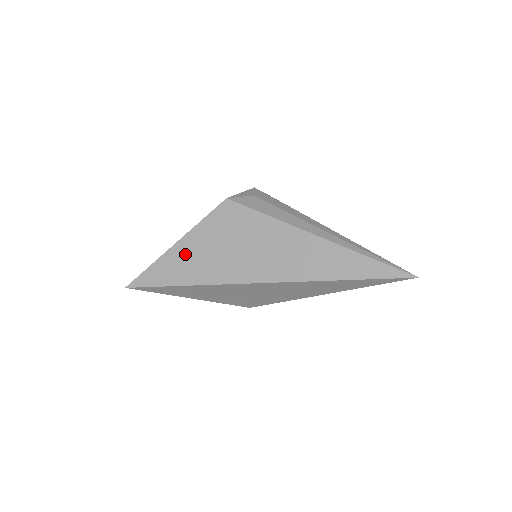
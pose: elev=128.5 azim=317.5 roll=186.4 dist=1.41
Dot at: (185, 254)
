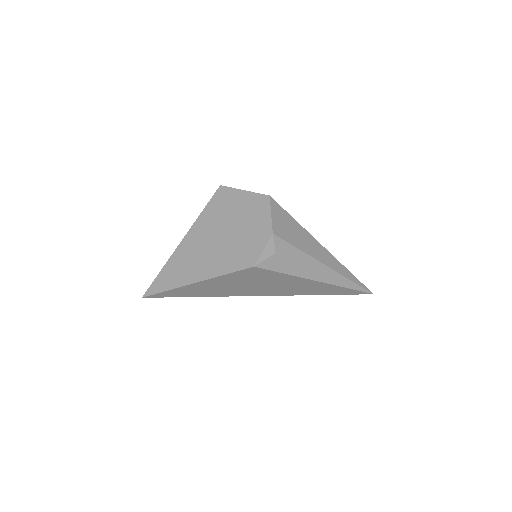
Dot at: (205, 287)
